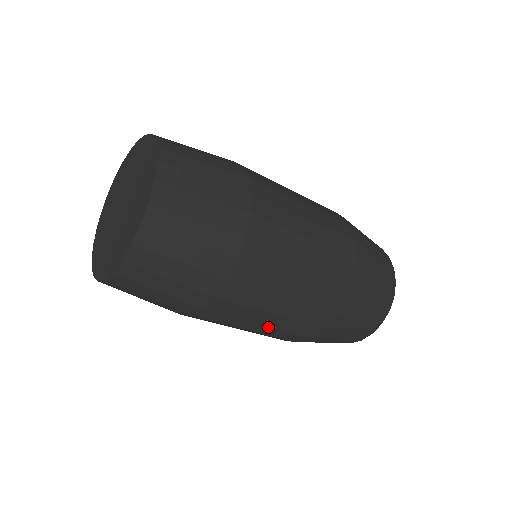
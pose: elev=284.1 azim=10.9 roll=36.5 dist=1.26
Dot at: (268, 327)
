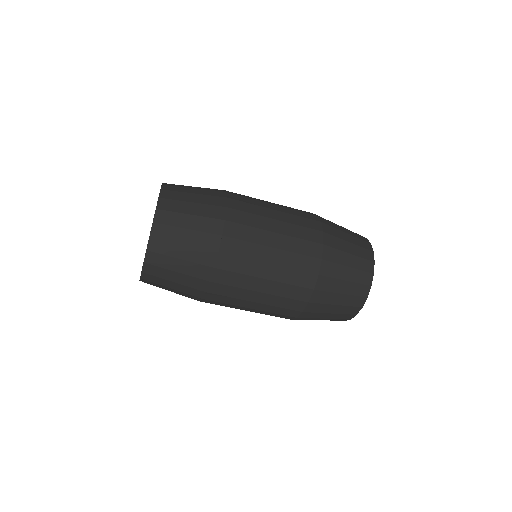
Dot at: (272, 282)
